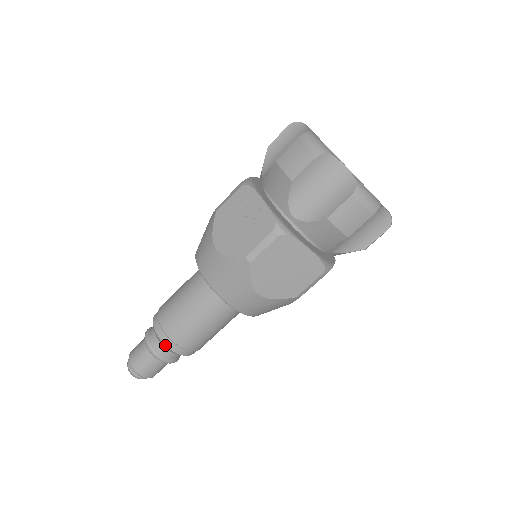
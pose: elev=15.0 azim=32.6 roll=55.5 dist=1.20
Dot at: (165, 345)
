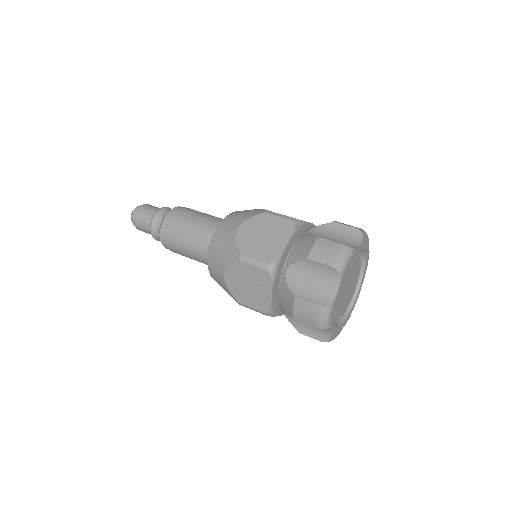
Dot at: (164, 246)
